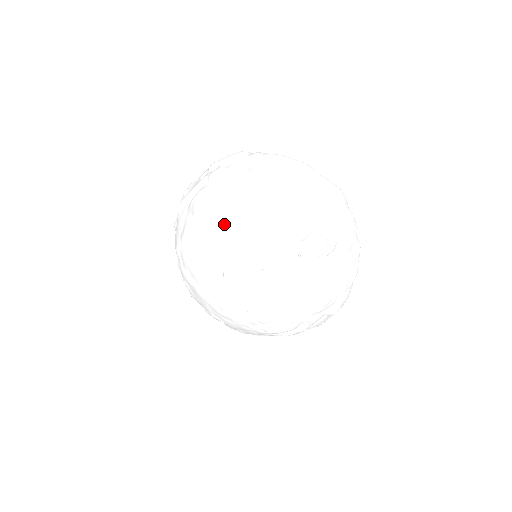
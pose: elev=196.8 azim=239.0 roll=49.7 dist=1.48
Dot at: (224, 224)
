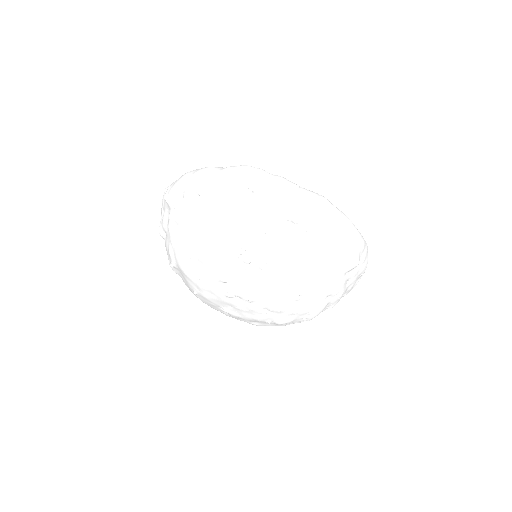
Dot at: (187, 277)
